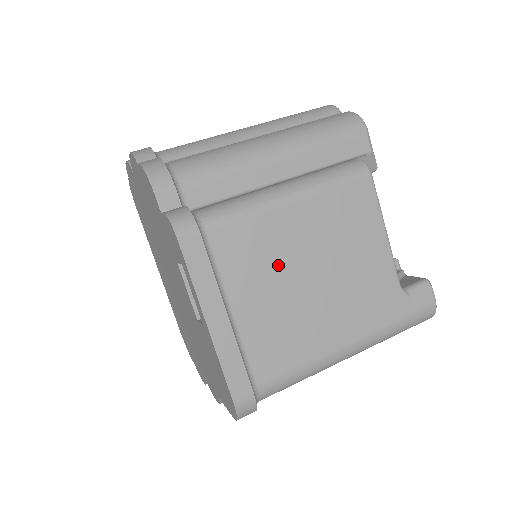
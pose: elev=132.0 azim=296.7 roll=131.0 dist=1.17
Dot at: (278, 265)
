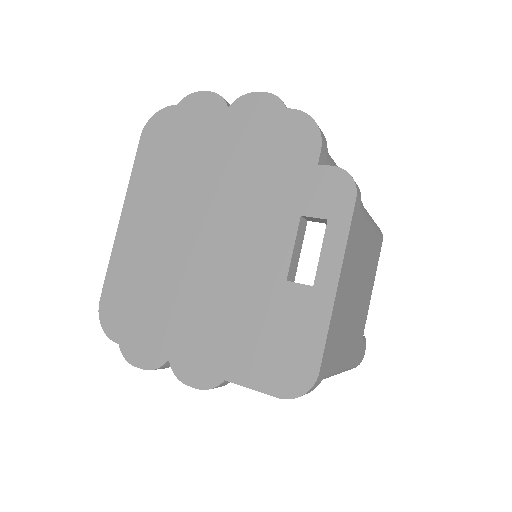
Dot at: (355, 267)
